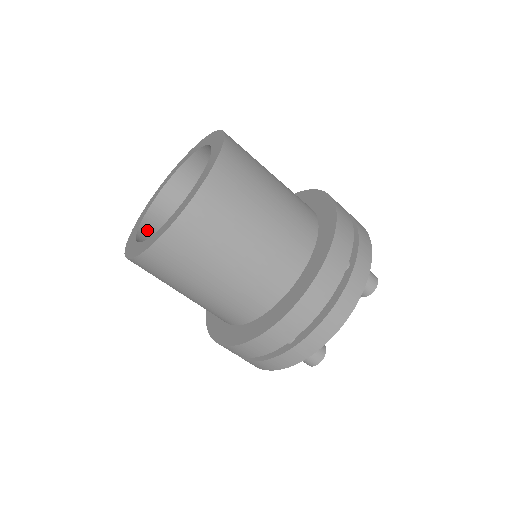
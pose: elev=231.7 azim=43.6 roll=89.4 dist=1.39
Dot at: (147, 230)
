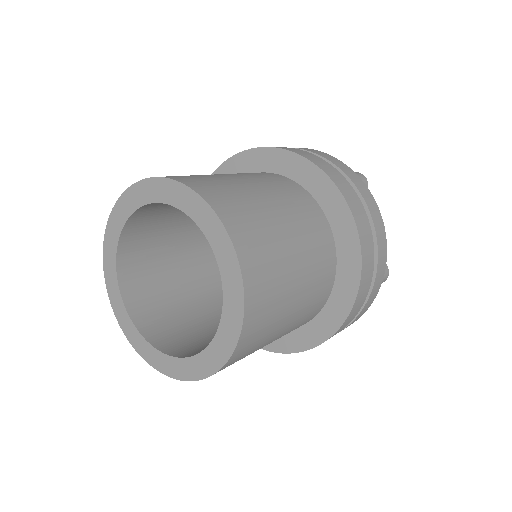
Dot at: (127, 281)
